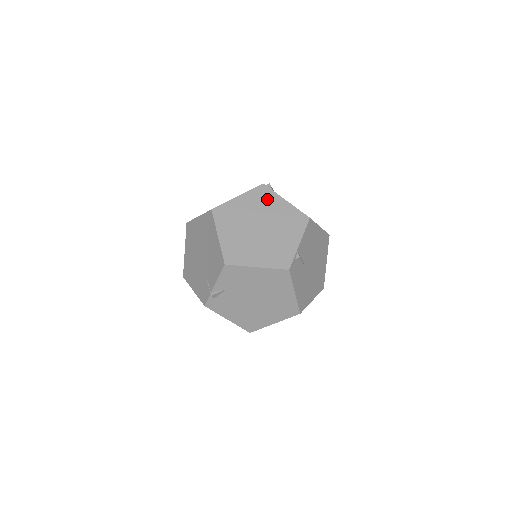
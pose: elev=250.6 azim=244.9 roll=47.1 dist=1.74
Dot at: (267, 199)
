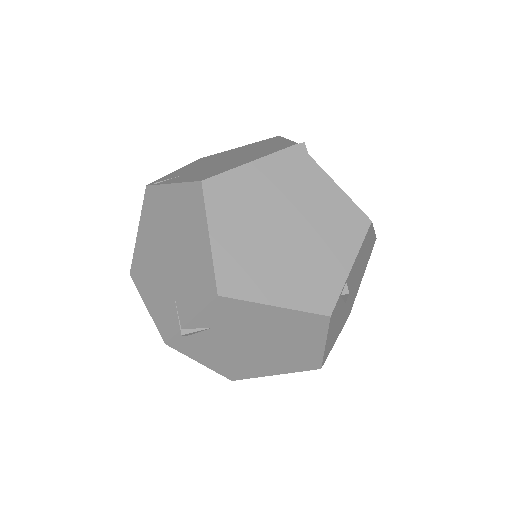
Dot at: (303, 175)
